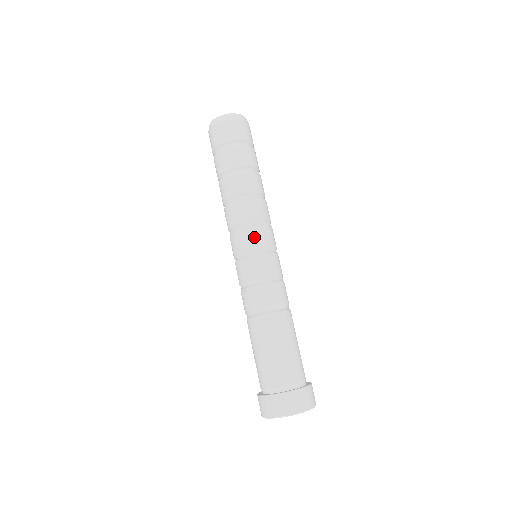
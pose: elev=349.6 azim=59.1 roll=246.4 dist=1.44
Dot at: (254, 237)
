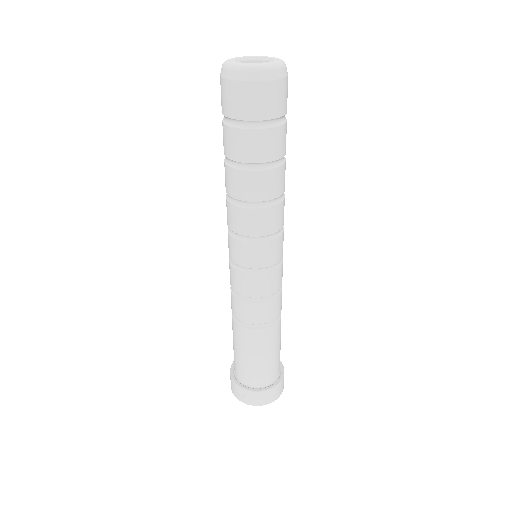
Dot at: (272, 253)
